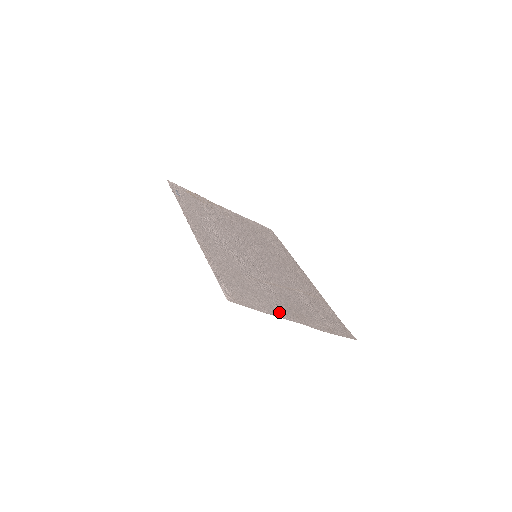
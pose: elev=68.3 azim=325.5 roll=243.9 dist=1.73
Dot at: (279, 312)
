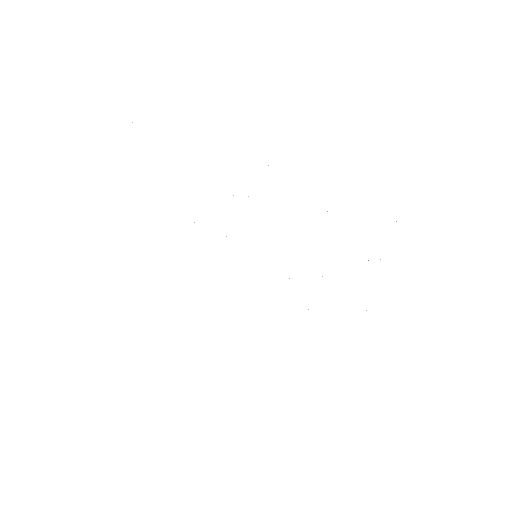
Dot at: occluded
